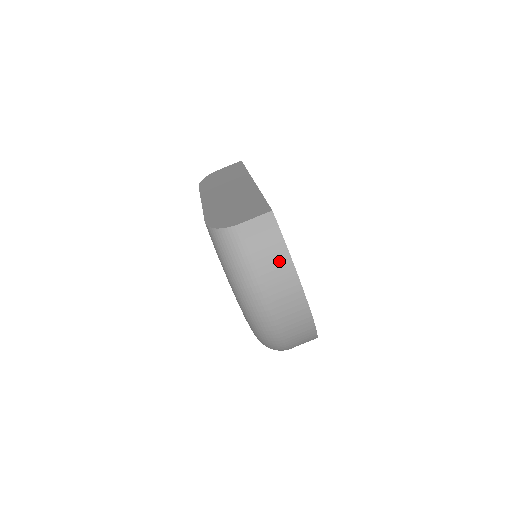
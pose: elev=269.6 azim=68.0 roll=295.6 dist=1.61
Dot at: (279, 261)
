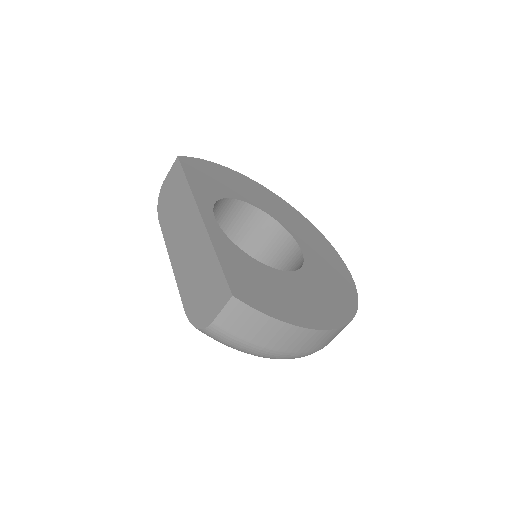
Dot at: (272, 329)
